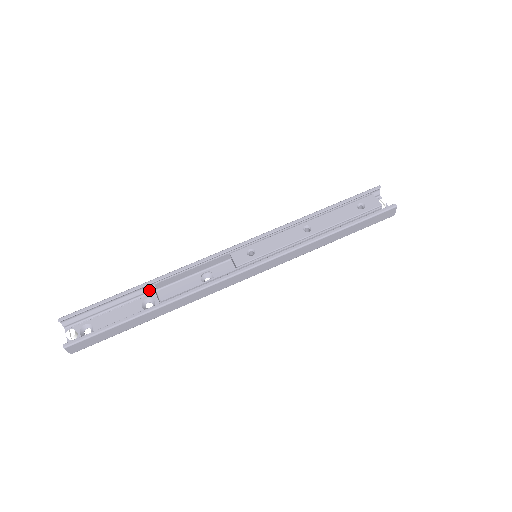
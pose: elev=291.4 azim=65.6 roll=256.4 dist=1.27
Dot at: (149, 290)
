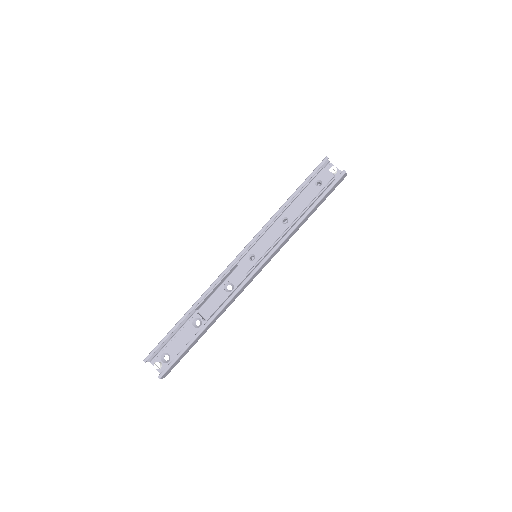
Dot at: (192, 313)
